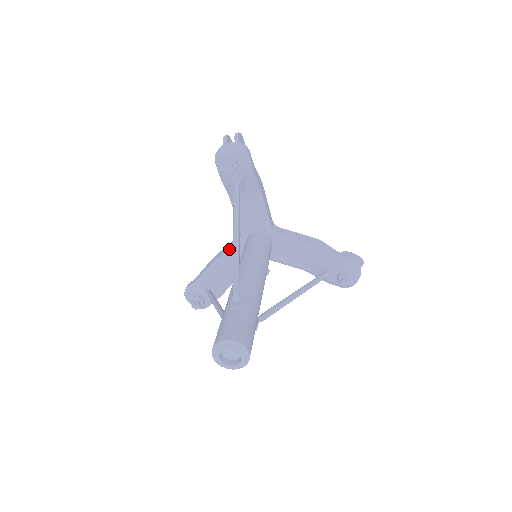
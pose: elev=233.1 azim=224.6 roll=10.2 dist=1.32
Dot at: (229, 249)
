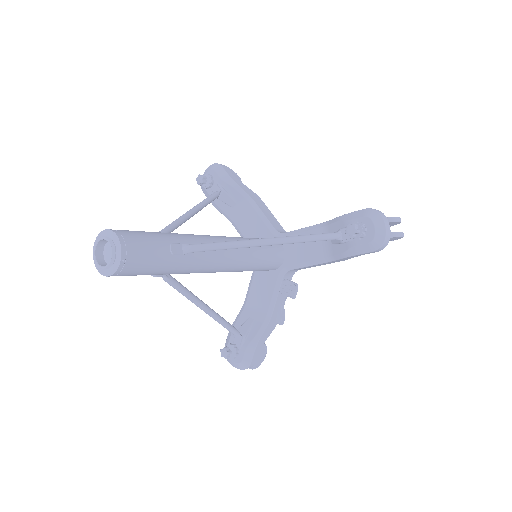
Dot at: occluded
